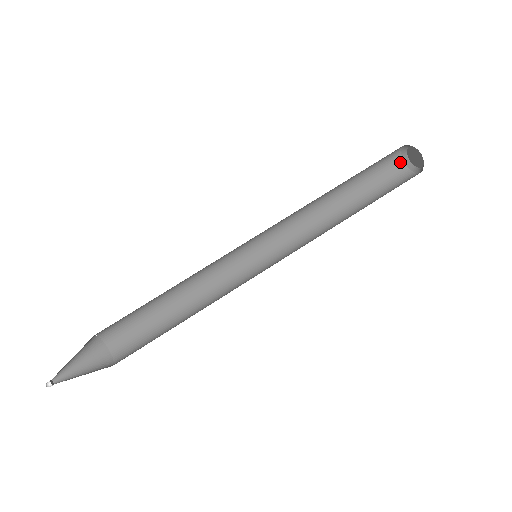
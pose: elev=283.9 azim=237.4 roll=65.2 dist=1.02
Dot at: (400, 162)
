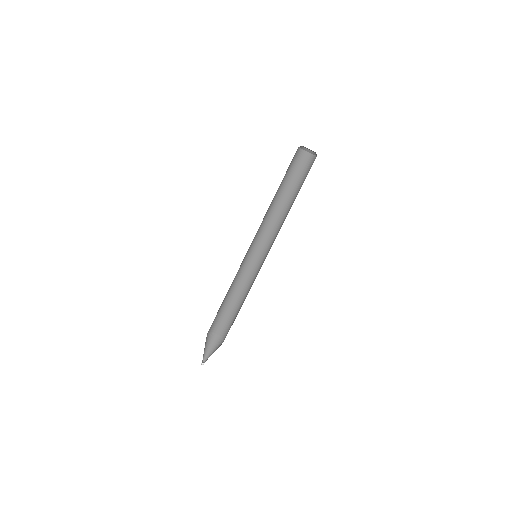
Dot at: (299, 150)
